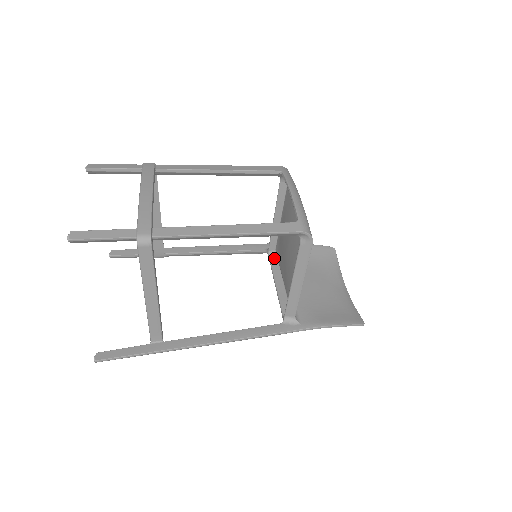
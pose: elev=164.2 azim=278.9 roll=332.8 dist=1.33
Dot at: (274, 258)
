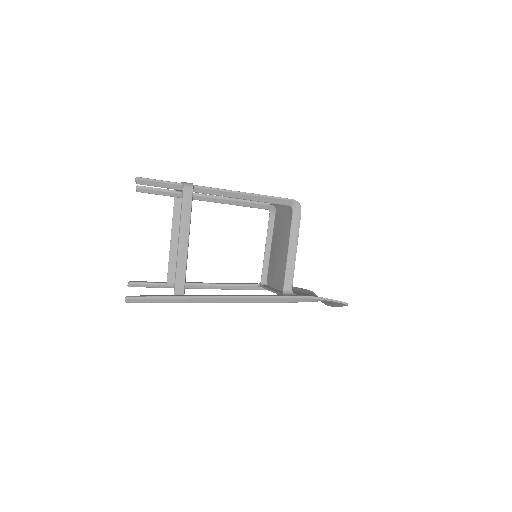
Dot at: occluded
